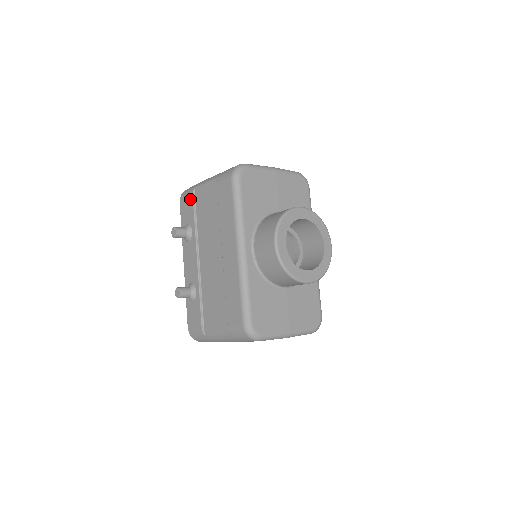
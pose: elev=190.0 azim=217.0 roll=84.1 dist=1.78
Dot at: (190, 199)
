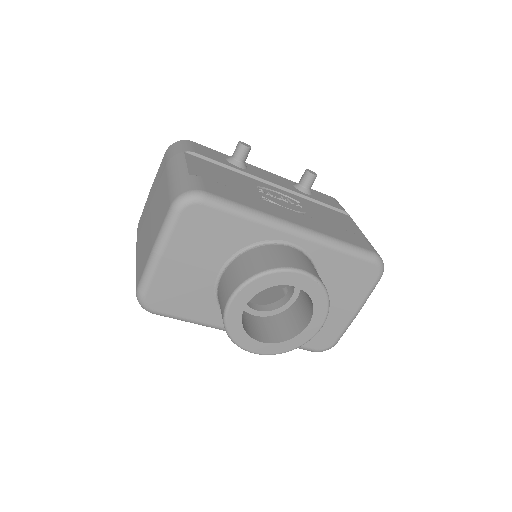
Dot at: occluded
